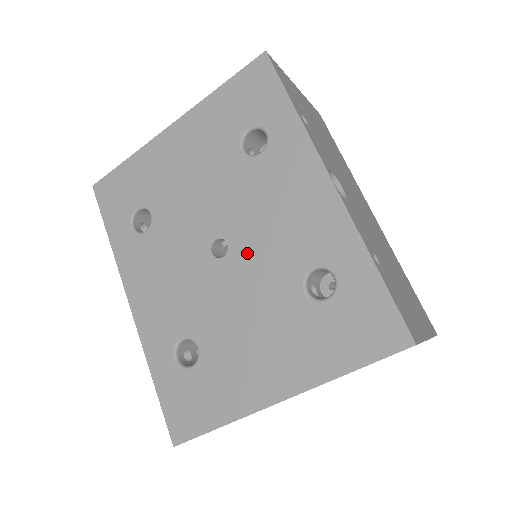
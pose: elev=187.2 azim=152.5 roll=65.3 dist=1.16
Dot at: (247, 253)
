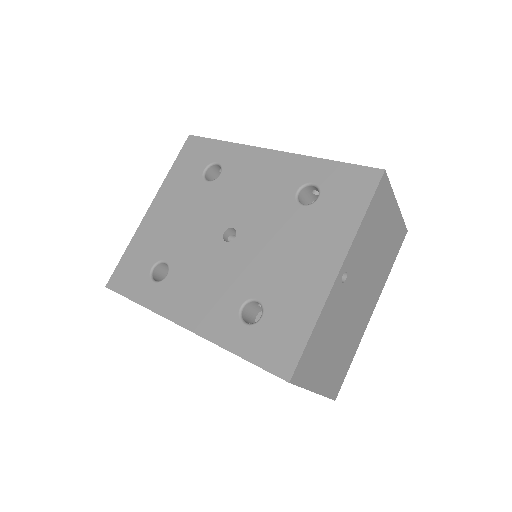
Dot at: (250, 221)
